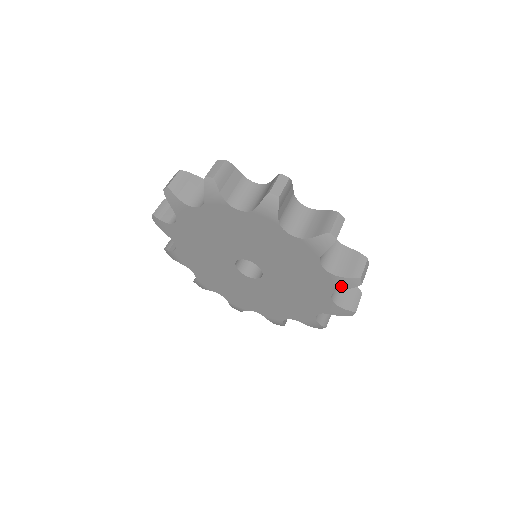
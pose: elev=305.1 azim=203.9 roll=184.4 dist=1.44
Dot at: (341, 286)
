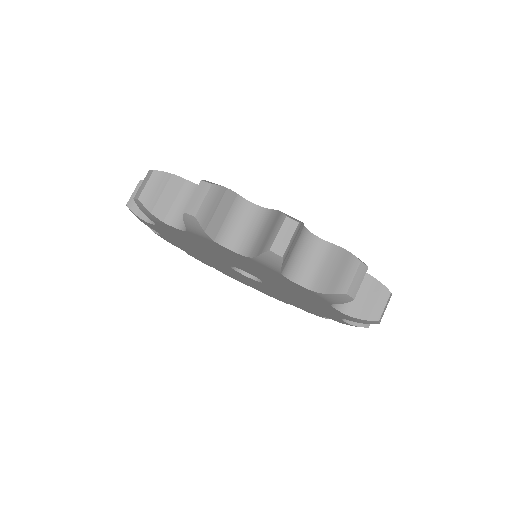
Dot at: (354, 320)
